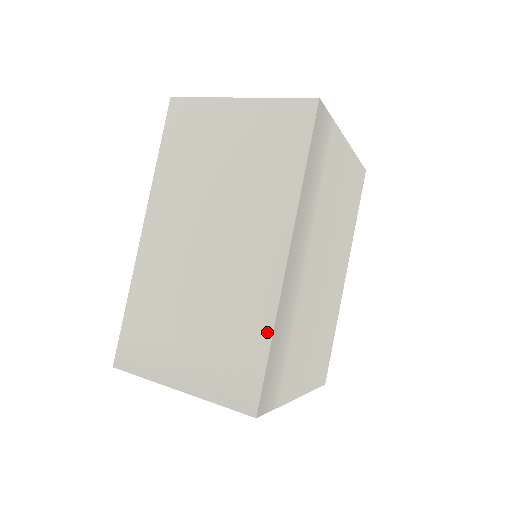
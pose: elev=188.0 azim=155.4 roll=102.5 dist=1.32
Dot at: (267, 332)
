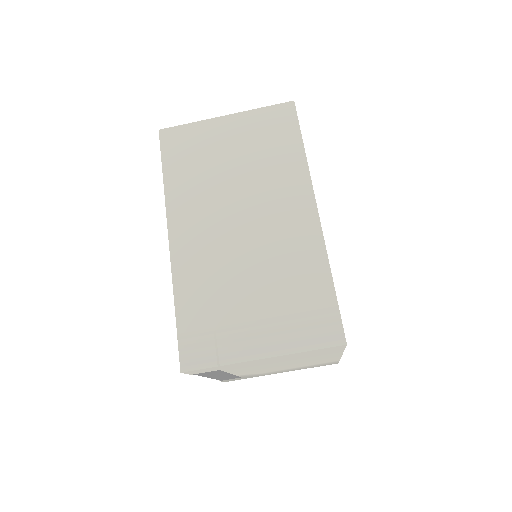
Dot at: (326, 273)
